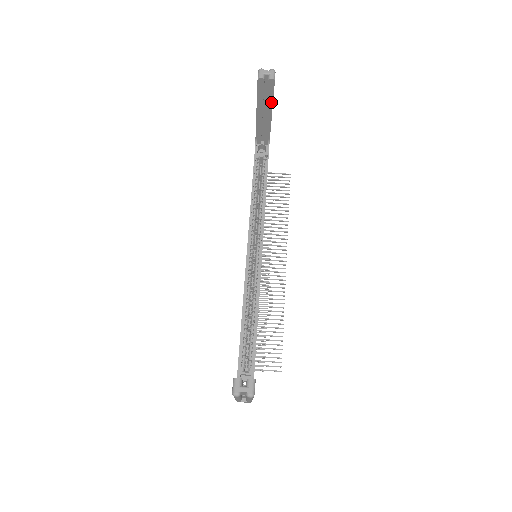
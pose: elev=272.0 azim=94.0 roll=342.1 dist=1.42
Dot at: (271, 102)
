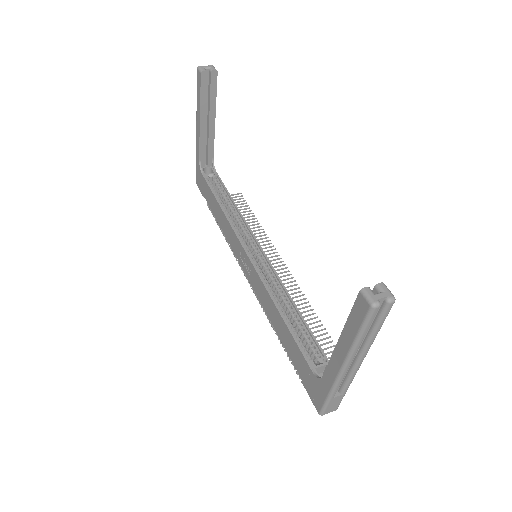
Dot at: (214, 103)
